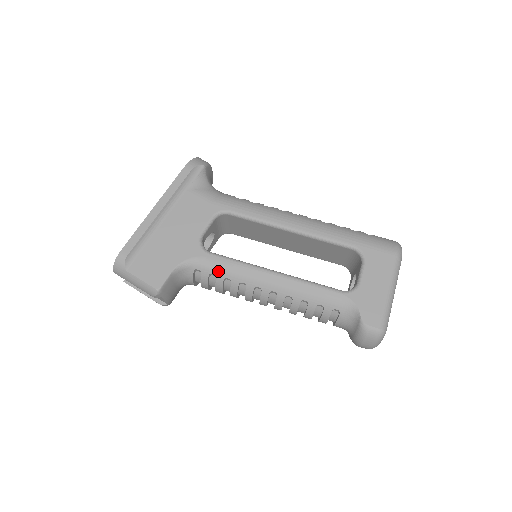
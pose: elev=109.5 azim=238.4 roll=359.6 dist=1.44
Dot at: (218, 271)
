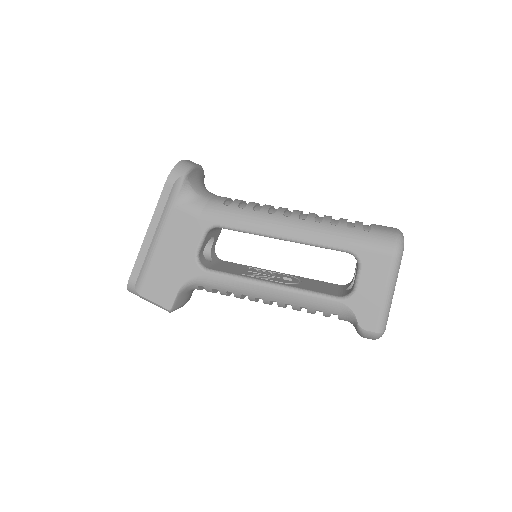
Dot at: (219, 287)
